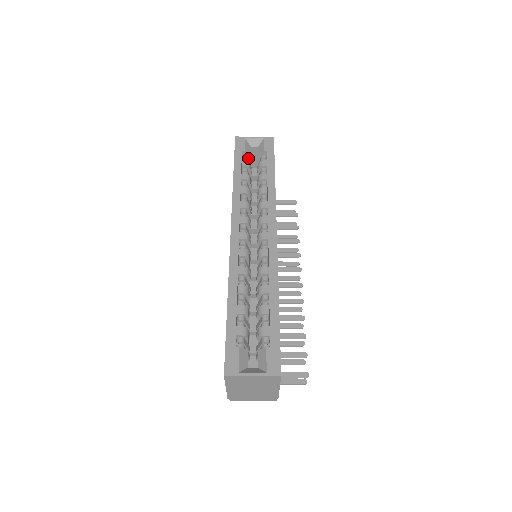
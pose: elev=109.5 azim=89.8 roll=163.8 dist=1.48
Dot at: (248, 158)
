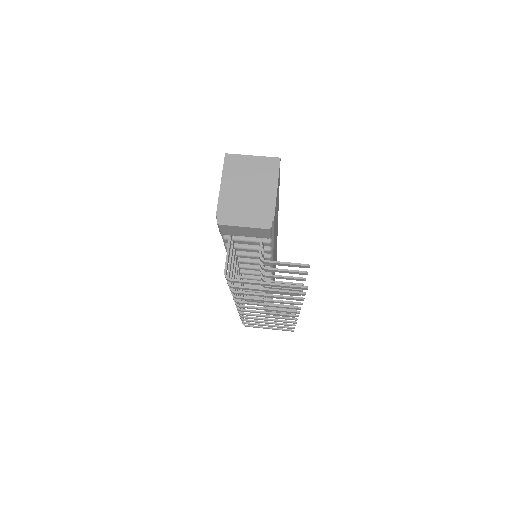
Dot at: occluded
